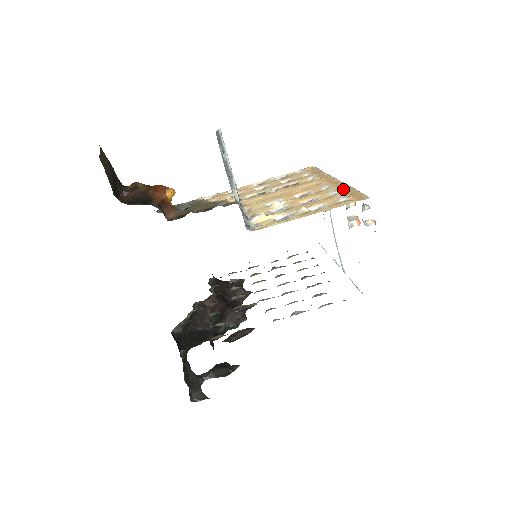
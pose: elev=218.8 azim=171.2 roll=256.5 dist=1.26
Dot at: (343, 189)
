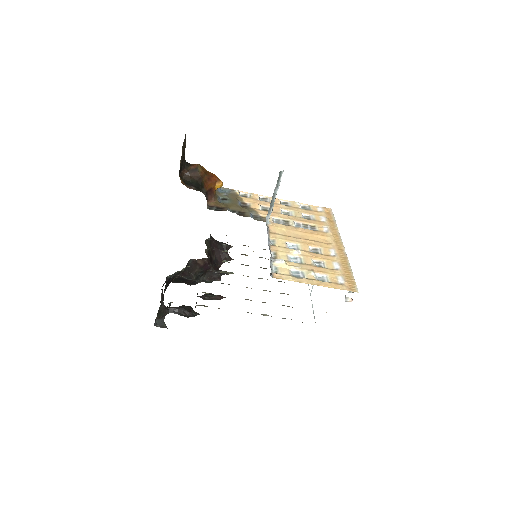
Dot at: (344, 265)
